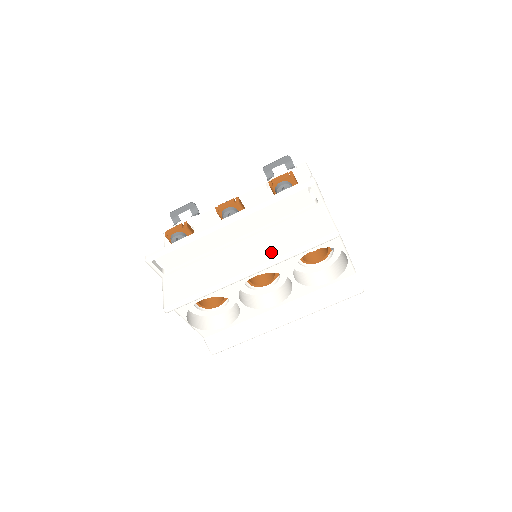
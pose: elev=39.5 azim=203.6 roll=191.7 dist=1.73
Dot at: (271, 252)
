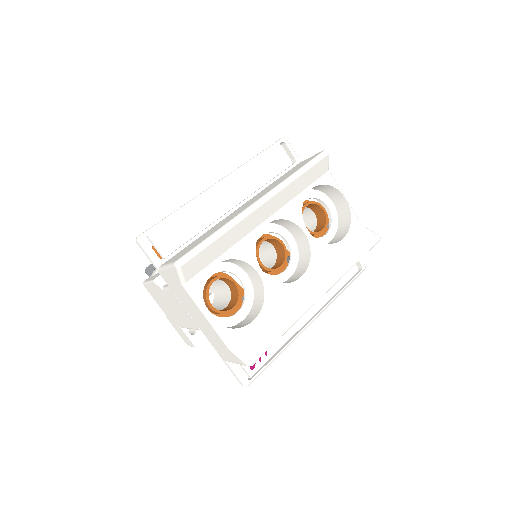
Dot at: occluded
